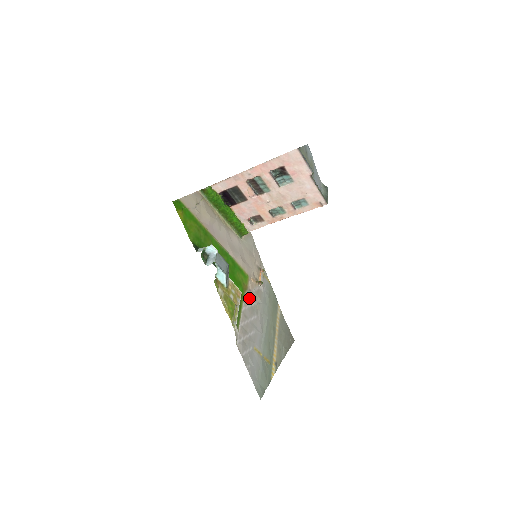
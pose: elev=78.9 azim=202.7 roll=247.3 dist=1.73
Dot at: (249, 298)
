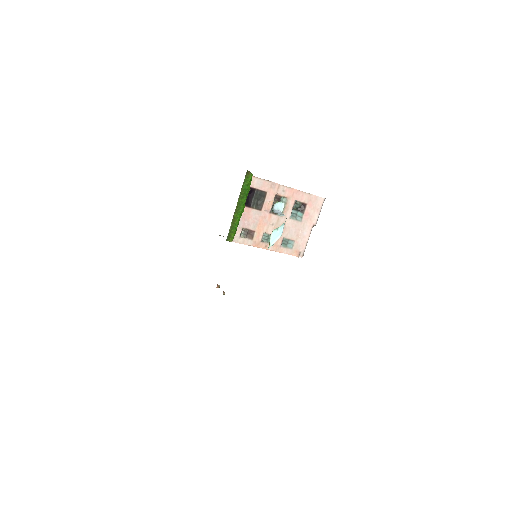
Dot at: occluded
